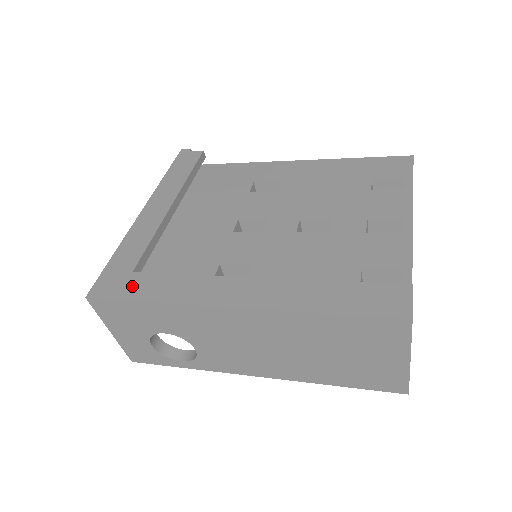
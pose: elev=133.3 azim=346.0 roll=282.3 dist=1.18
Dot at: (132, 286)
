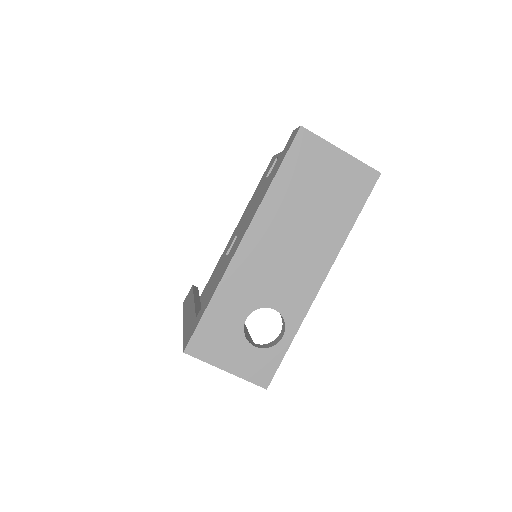
Dot at: (199, 316)
